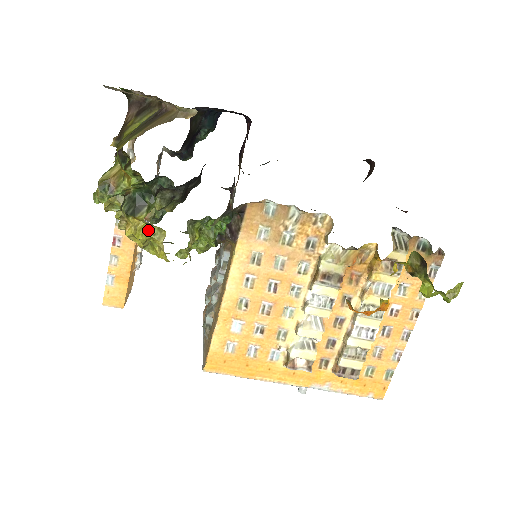
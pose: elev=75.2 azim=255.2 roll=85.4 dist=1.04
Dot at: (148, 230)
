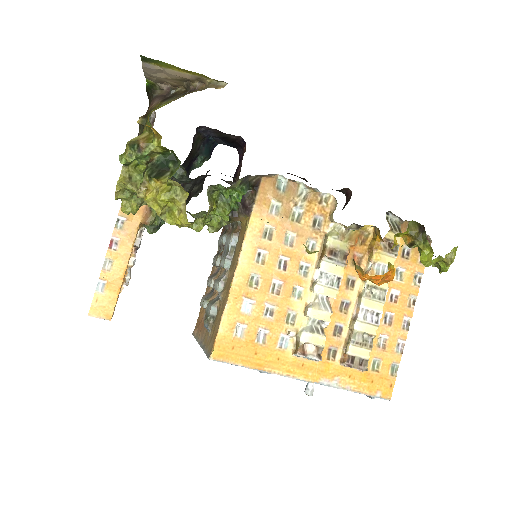
Dot at: (171, 190)
